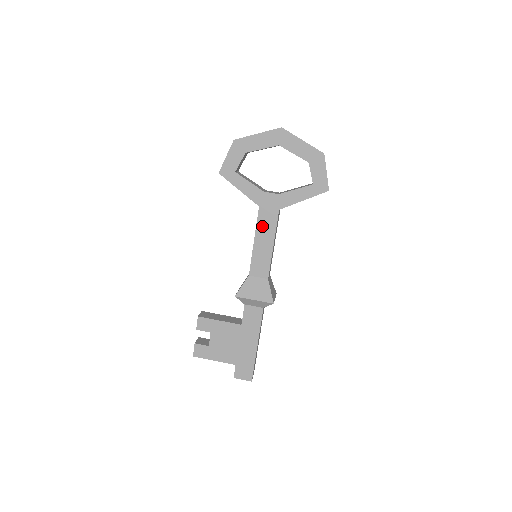
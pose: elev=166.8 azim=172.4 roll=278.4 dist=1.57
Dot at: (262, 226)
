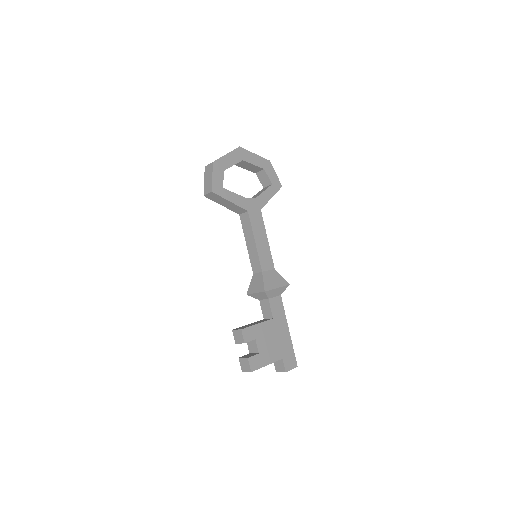
Dot at: (255, 226)
